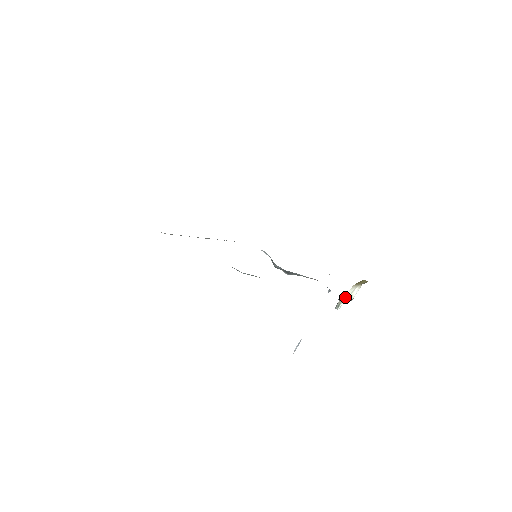
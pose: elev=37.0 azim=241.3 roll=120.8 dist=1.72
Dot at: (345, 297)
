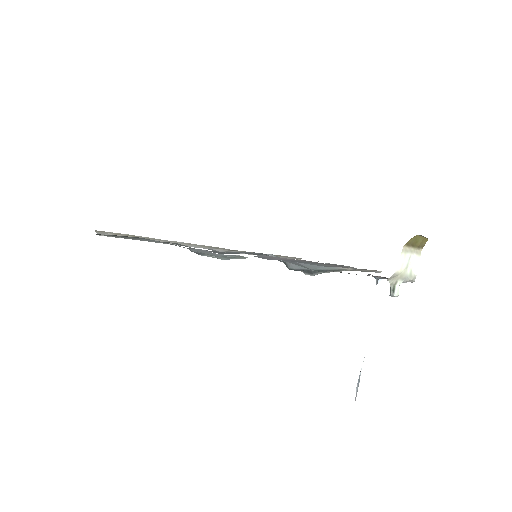
Dot at: (398, 270)
